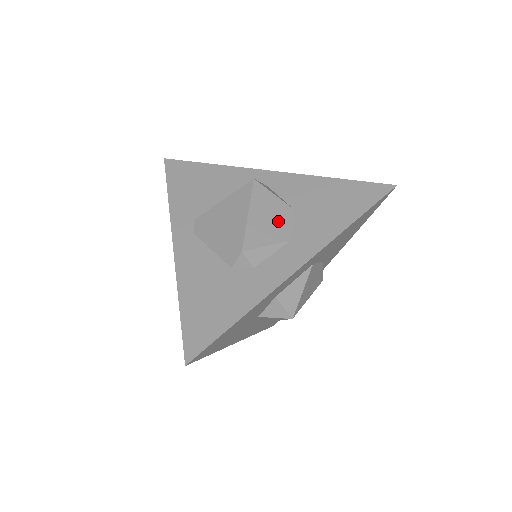
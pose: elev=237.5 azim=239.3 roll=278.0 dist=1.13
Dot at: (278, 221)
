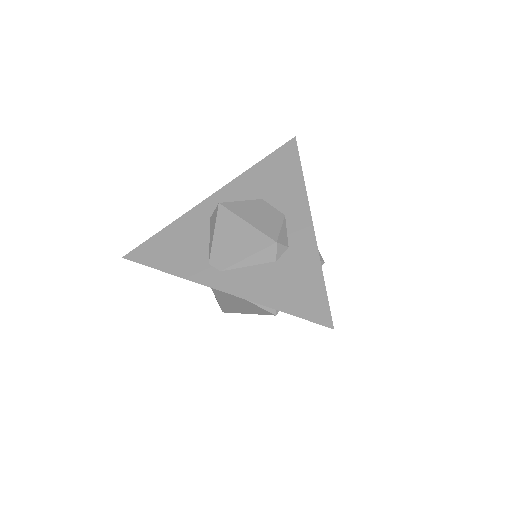
Dot at: (265, 212)
